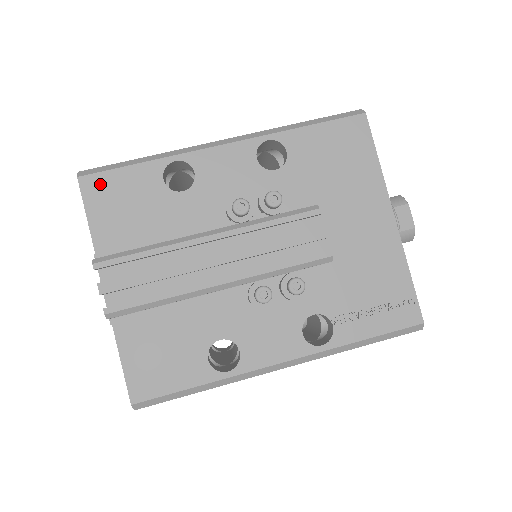
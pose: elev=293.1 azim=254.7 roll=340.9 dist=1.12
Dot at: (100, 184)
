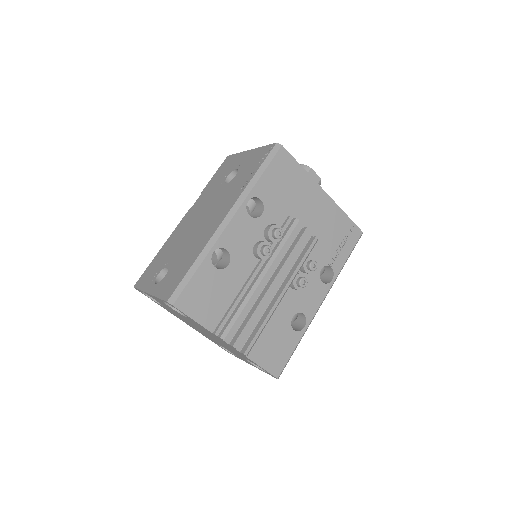
Dot at: (187, 298)
